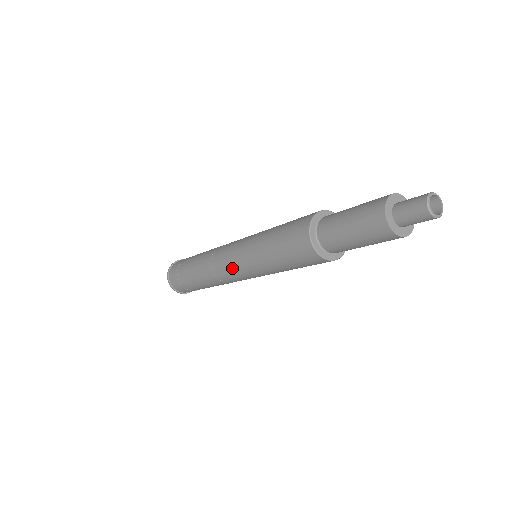
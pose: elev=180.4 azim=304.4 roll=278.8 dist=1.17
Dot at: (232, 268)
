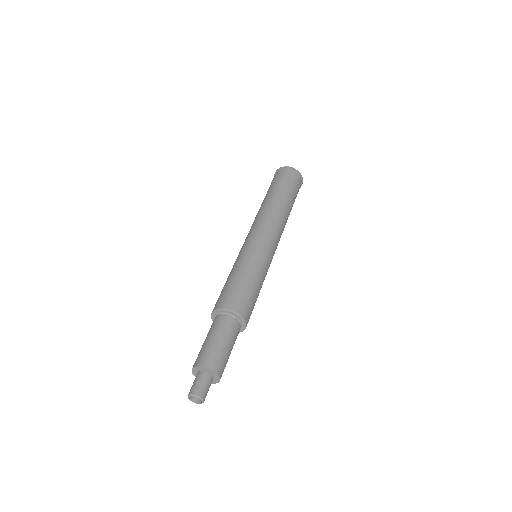
Dot at: occluded
